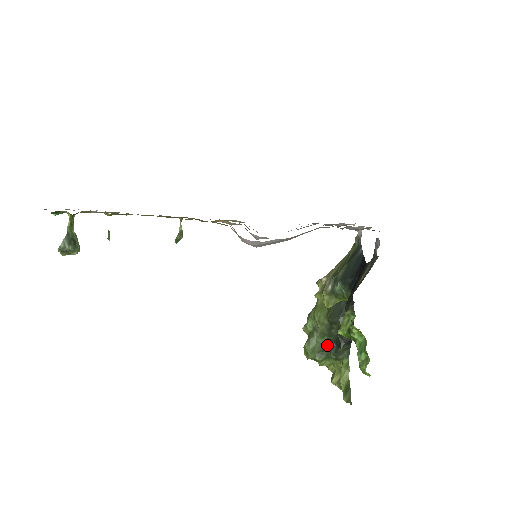
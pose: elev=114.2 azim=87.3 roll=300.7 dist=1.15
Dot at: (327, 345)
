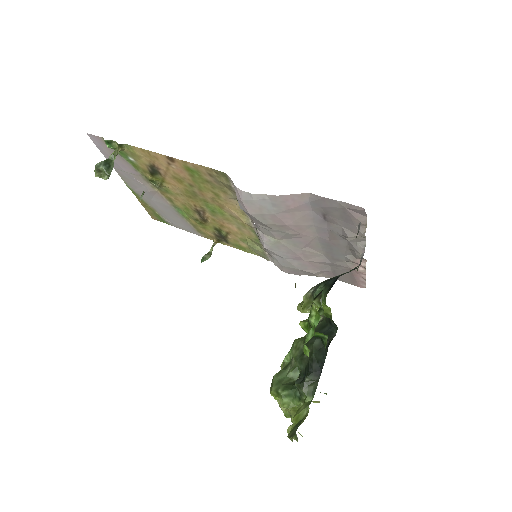
Dot at: occluded
